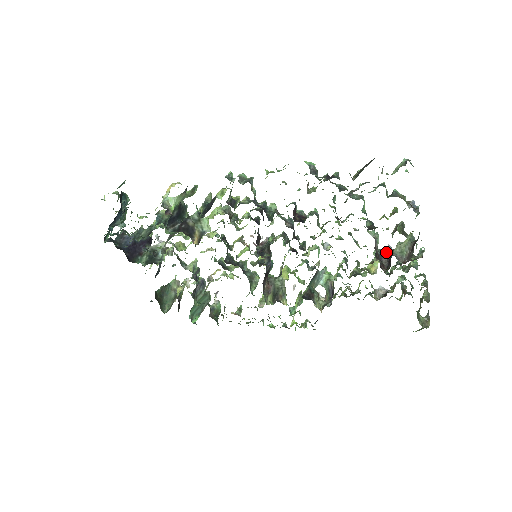
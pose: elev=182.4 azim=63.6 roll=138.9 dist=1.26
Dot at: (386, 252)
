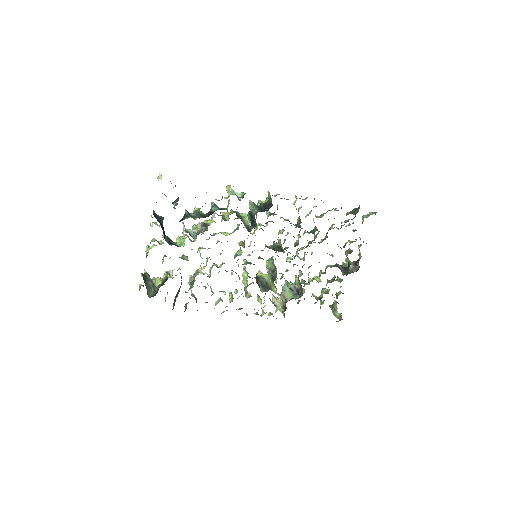
Dot at: (339, 266)
